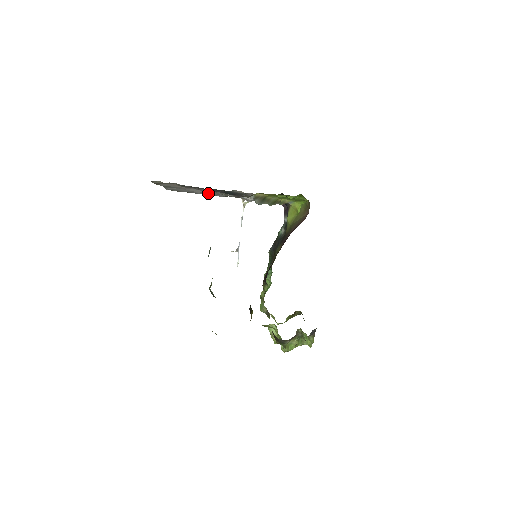
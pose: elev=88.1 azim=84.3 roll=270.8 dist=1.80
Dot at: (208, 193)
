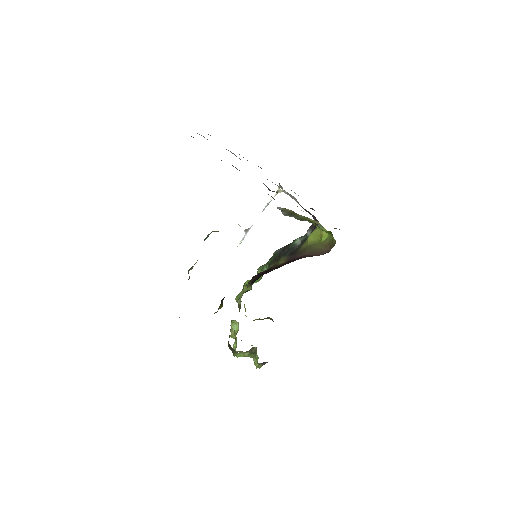
Dot at: occluded
